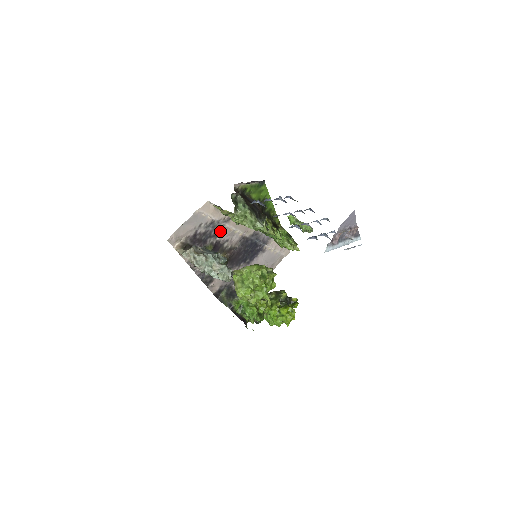
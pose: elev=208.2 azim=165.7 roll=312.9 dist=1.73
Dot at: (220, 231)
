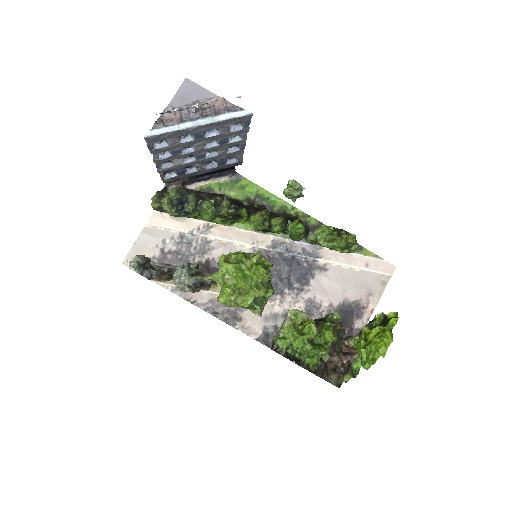
Dot at: (205, 246)
